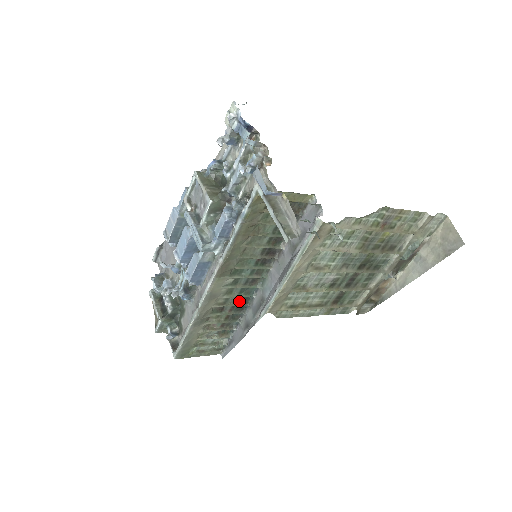
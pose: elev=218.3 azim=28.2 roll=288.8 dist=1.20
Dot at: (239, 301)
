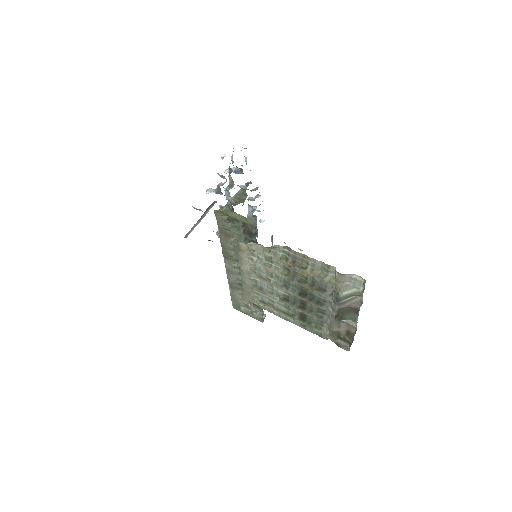
Dot at: occluded
